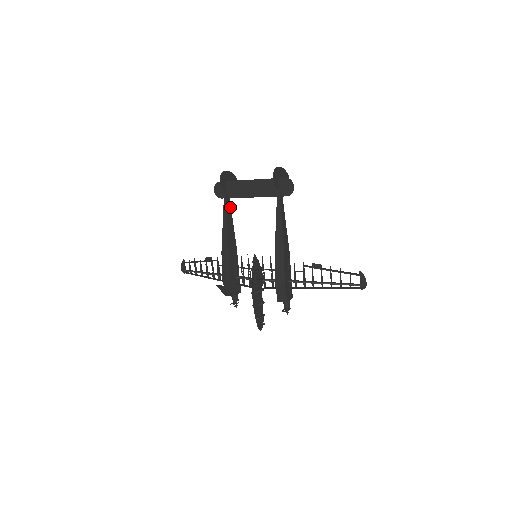
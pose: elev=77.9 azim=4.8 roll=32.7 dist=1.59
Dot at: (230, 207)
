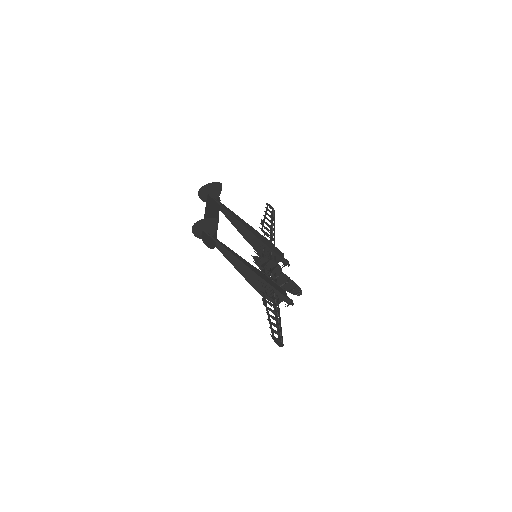
Dot at: (226, 210)
